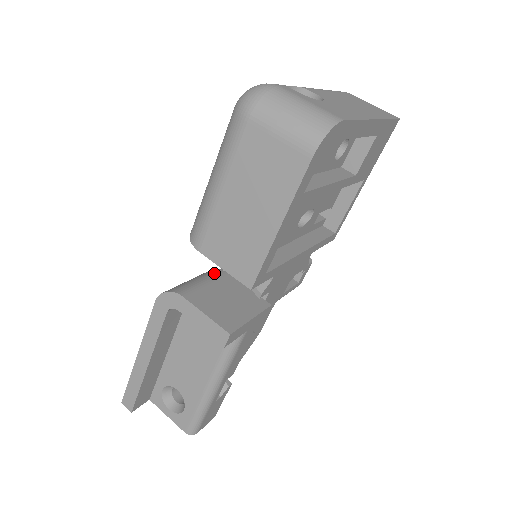
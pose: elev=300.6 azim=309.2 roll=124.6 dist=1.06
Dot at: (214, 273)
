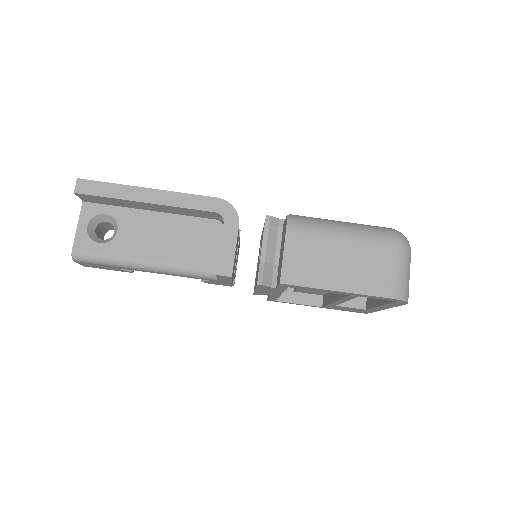
Dot at: occluded
